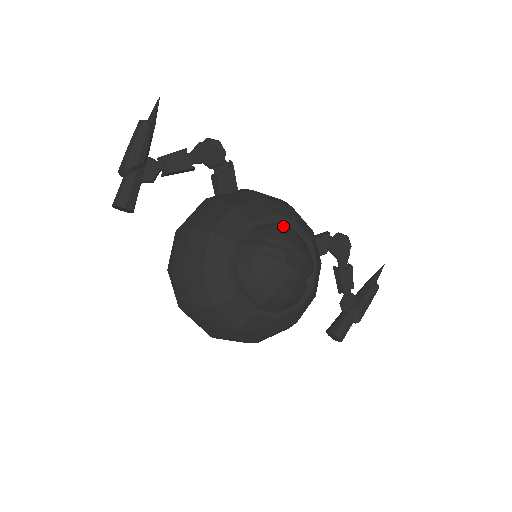
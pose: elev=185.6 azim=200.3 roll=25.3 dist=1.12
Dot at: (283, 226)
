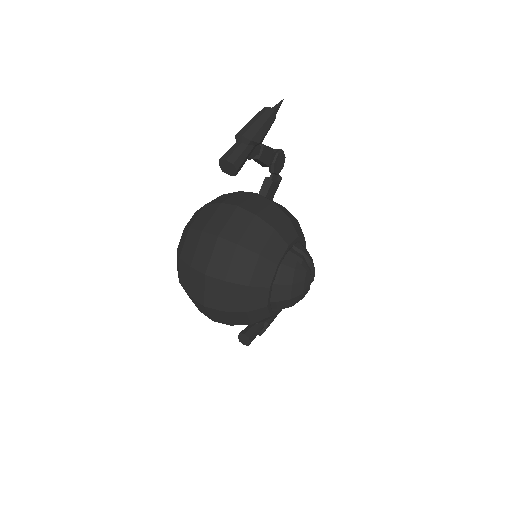
Dot at: occluded
